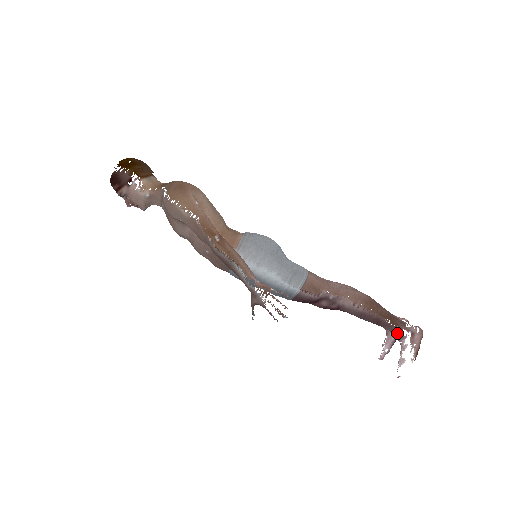
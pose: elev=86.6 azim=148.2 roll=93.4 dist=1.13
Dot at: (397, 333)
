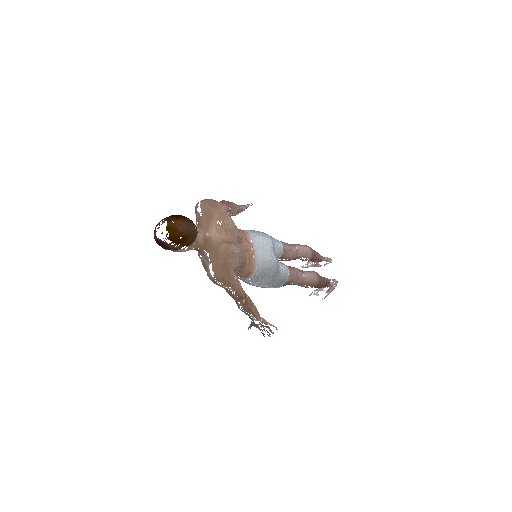
Dot at: (323, 287)
